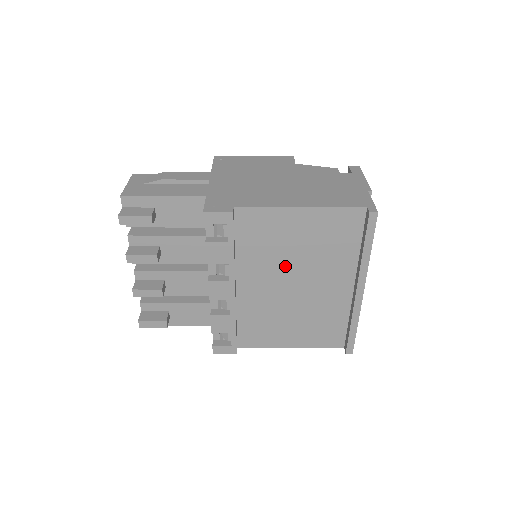
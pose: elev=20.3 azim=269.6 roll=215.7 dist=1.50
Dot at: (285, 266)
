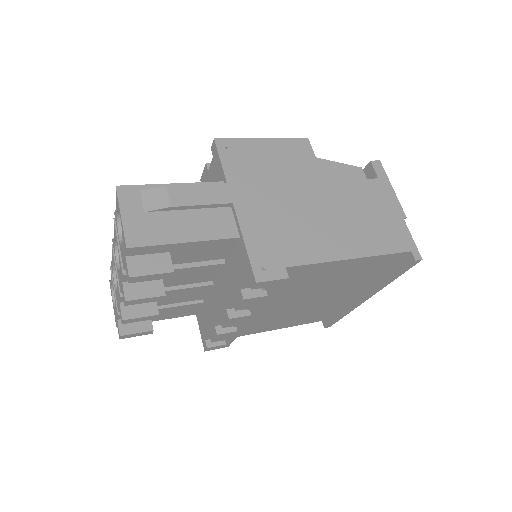
Dot at: (308, 292)
